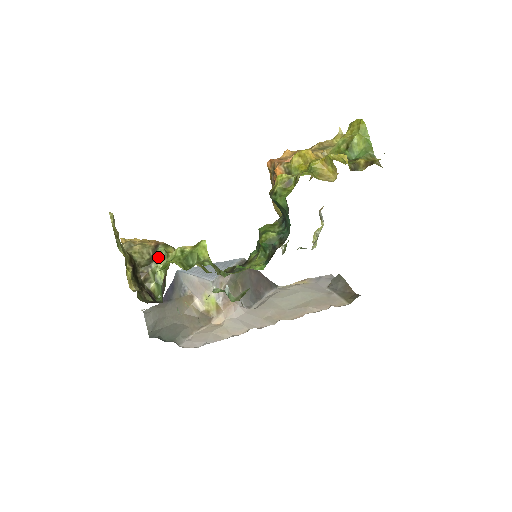
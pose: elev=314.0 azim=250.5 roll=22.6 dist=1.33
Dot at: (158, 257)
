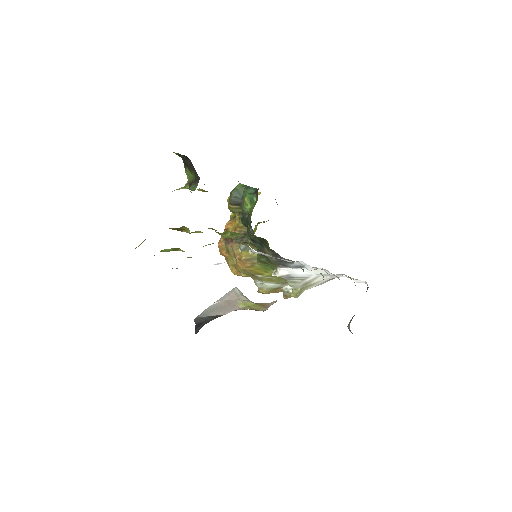
Dot at: occluded
